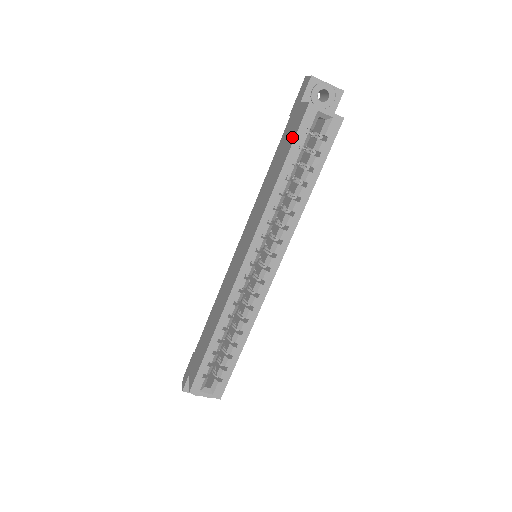
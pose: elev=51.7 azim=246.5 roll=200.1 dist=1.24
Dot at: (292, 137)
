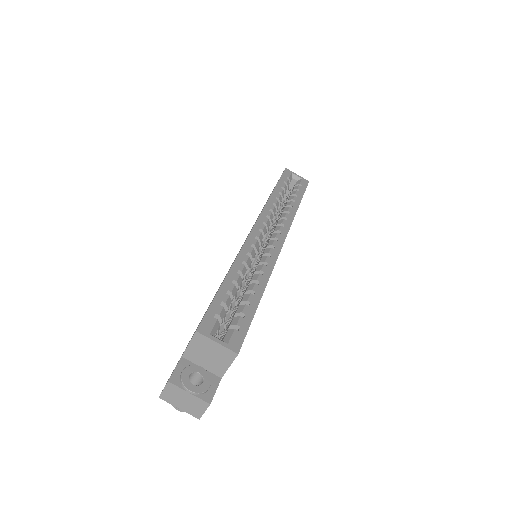
Dot at: occluded
